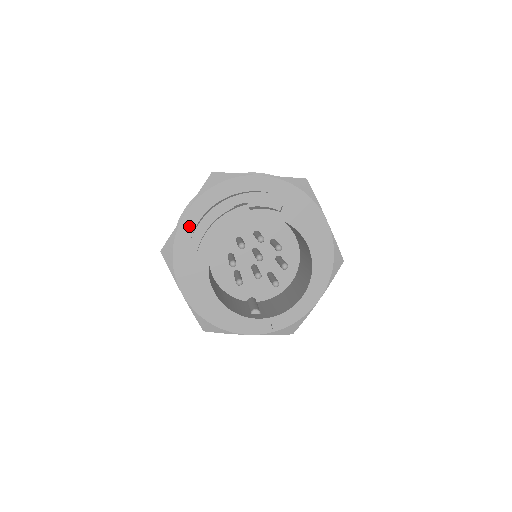
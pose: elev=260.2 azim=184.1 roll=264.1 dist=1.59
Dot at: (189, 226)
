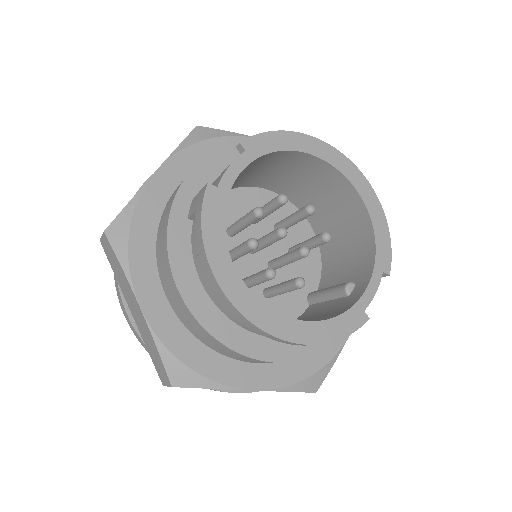
Dot at: (163, 316)
